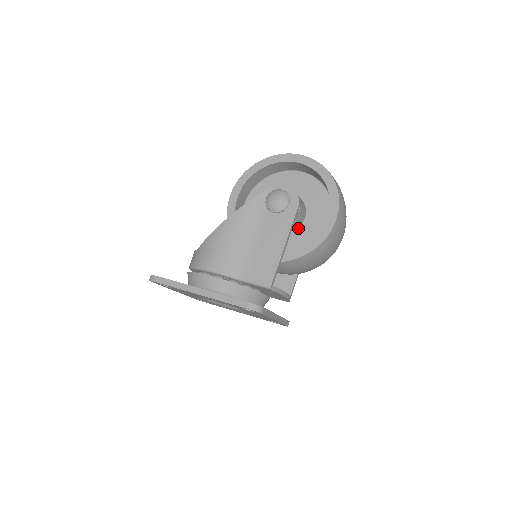
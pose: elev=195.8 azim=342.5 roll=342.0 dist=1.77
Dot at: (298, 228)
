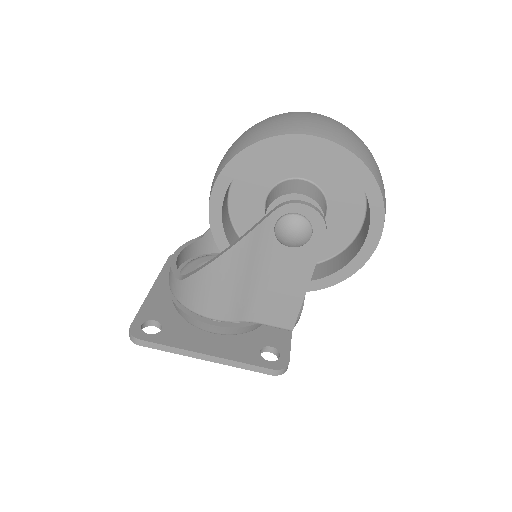
Dot at: occluded
